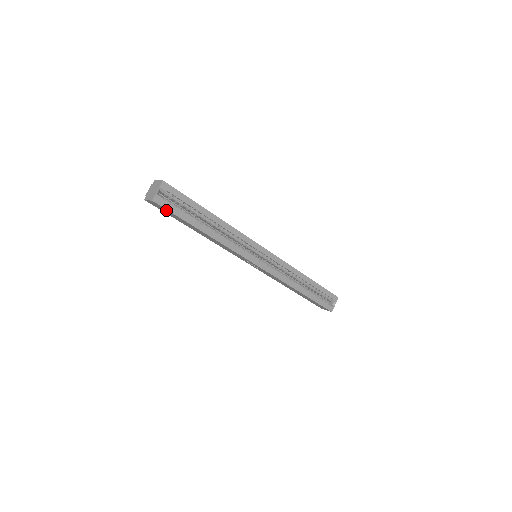
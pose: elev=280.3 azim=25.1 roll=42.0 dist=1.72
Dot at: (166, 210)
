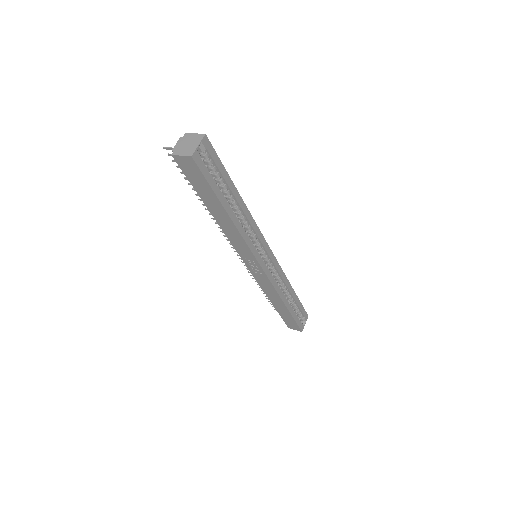
Dot at: (198, 174)
